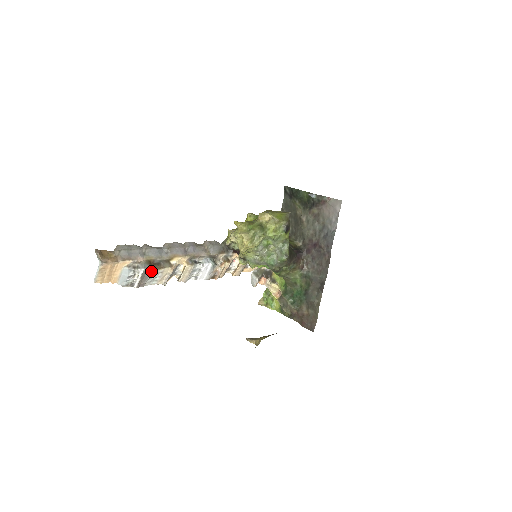
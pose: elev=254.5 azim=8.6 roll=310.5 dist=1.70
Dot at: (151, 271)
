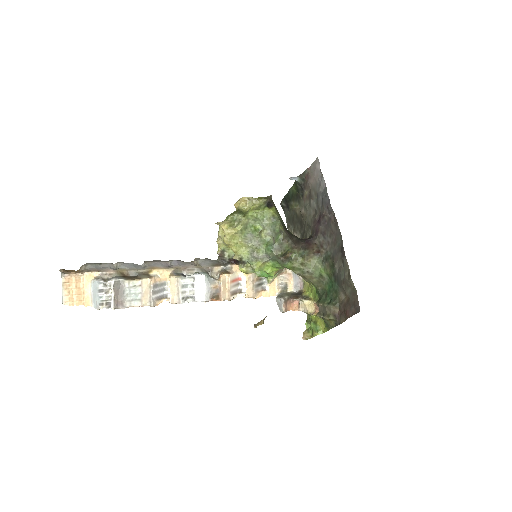
Dot at: (125, 282)
